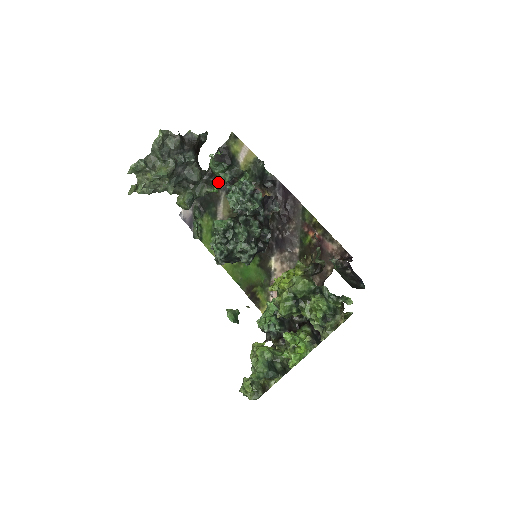
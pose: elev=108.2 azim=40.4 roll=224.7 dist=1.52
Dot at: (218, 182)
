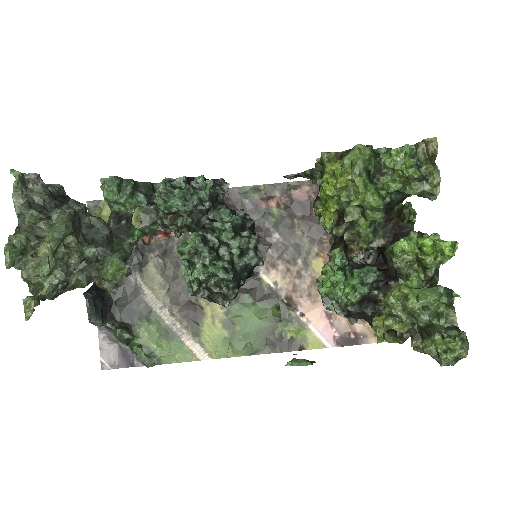
Dot at: occluded
